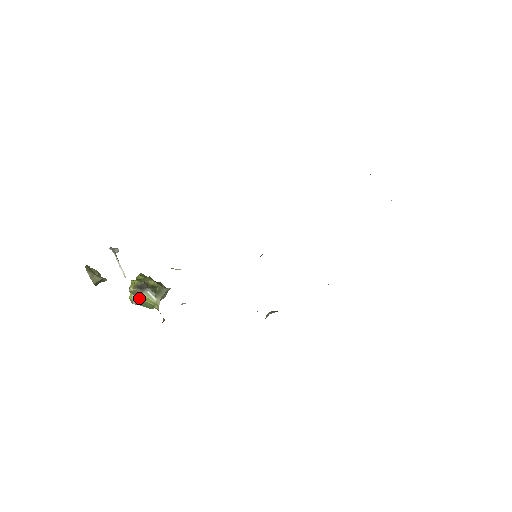
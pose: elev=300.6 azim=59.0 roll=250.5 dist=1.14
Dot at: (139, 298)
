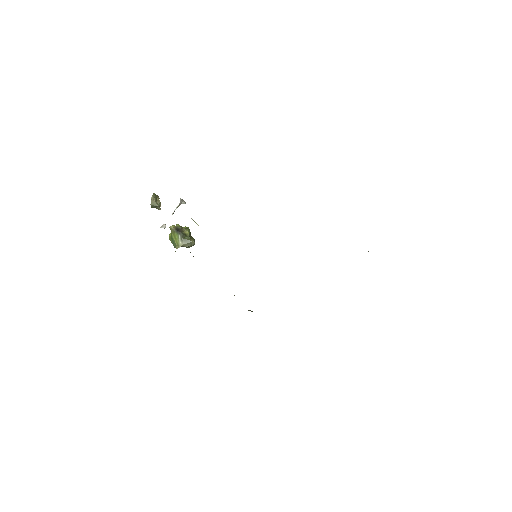
Dot at: (172, 236)
